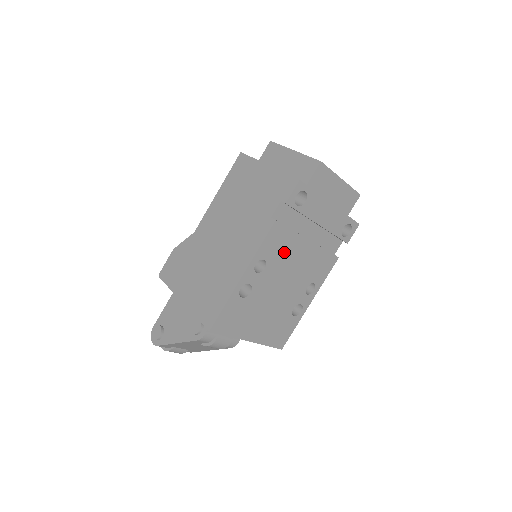
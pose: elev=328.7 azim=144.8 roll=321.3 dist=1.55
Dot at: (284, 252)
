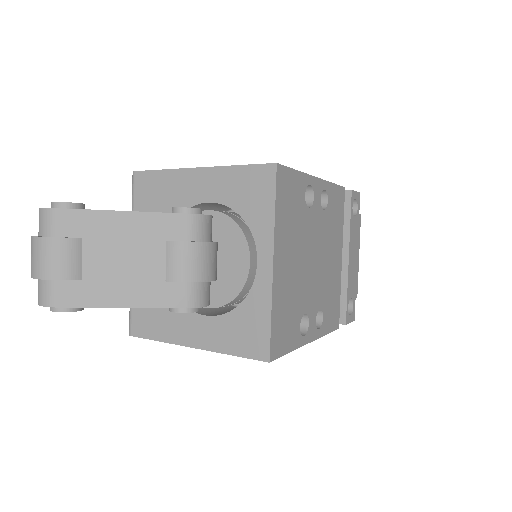
Dot at: (333, 227)
